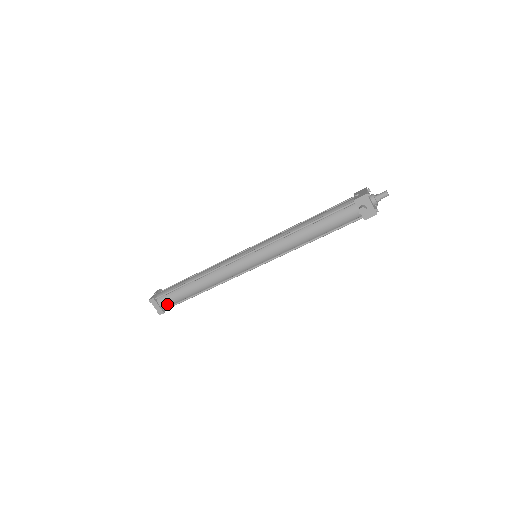
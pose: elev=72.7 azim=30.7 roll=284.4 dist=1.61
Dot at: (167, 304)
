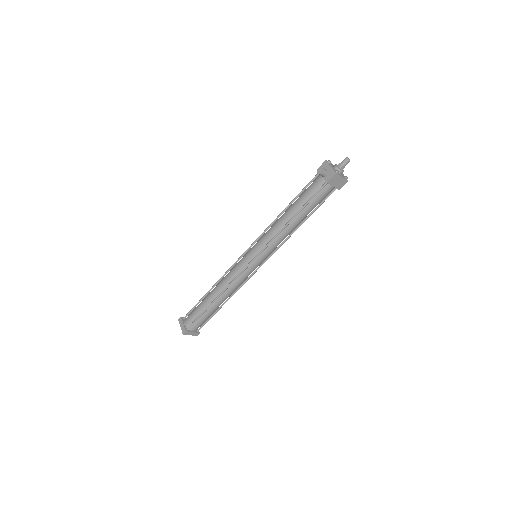
Dot at: (190, 322)
